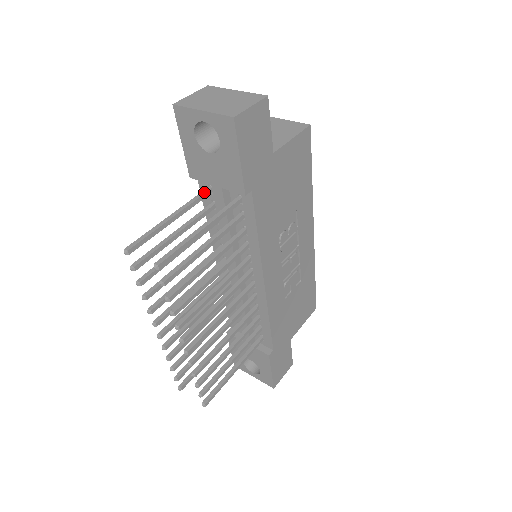
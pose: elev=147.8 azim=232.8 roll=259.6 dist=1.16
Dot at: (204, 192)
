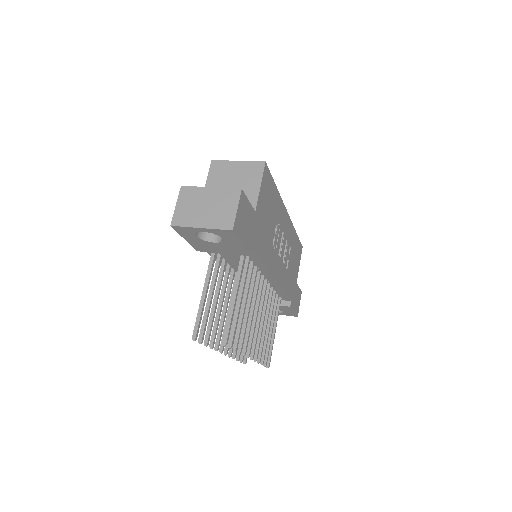
Dot at: (213, 256)
